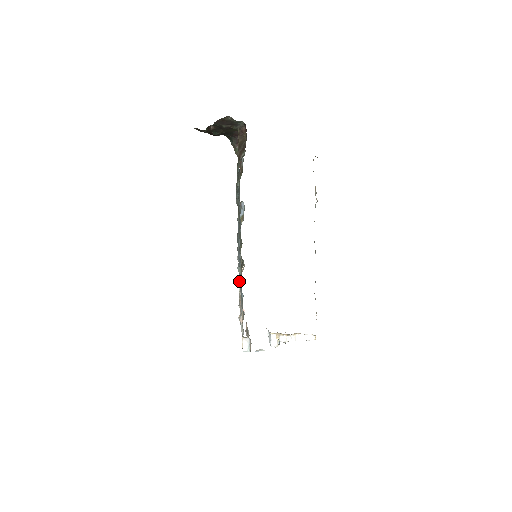
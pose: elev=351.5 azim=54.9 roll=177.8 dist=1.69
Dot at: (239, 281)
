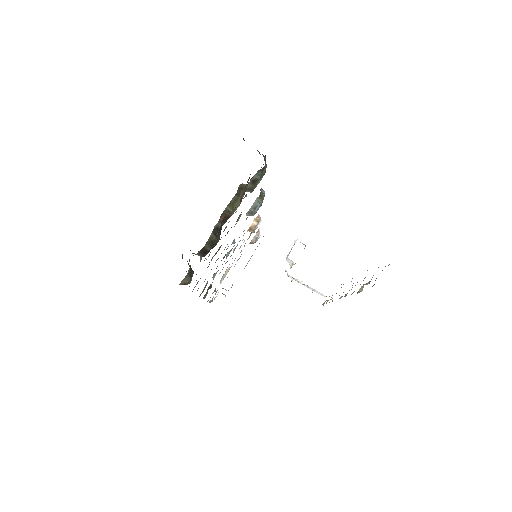
Dot at: occluded
